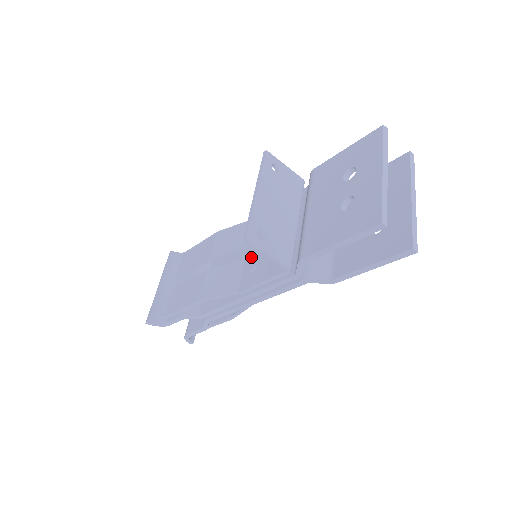
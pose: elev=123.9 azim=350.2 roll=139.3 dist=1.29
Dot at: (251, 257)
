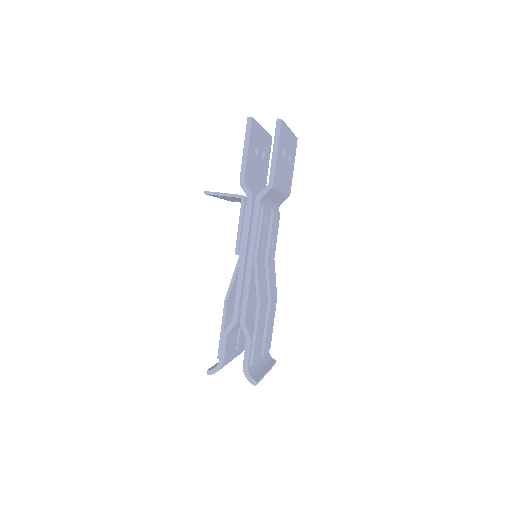
Dot at: occluded
